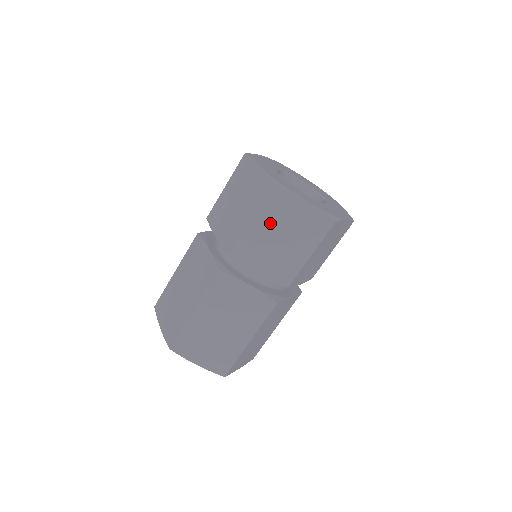
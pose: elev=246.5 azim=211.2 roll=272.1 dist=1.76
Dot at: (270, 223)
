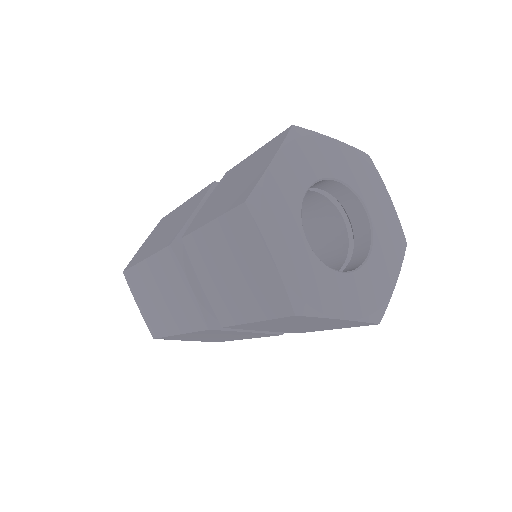
Dot at: (227, 244)
